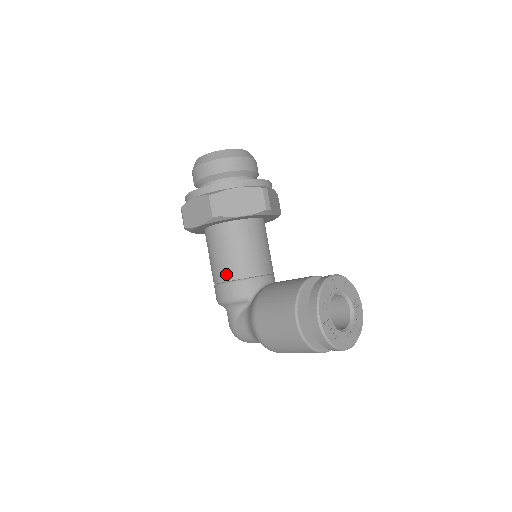
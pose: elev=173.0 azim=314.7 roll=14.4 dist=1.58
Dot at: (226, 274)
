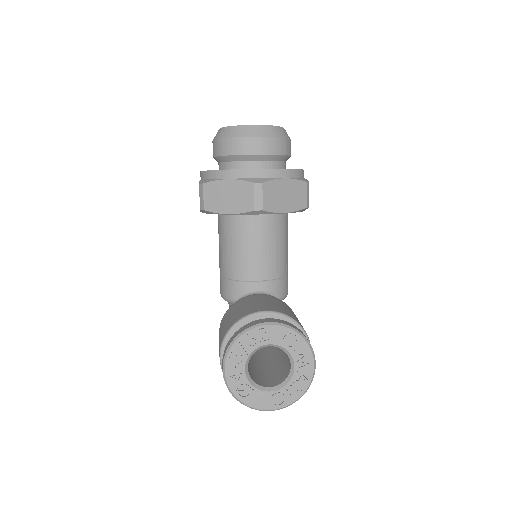
Dot at: (221, 269)
